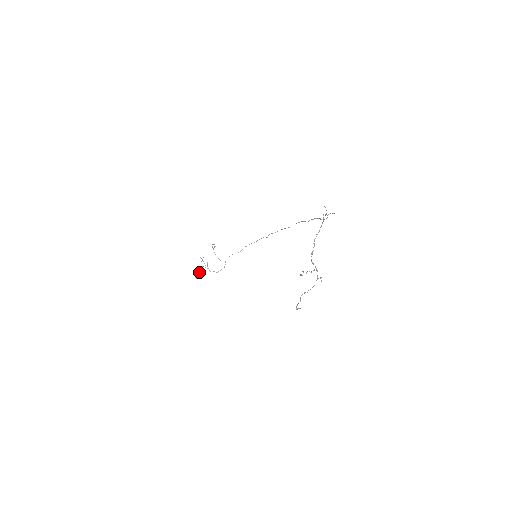
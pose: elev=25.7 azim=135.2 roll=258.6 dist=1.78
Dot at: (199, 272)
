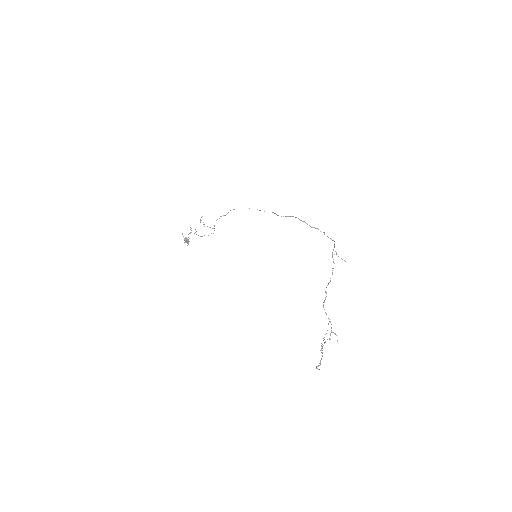
Dot at: (189, 241)
